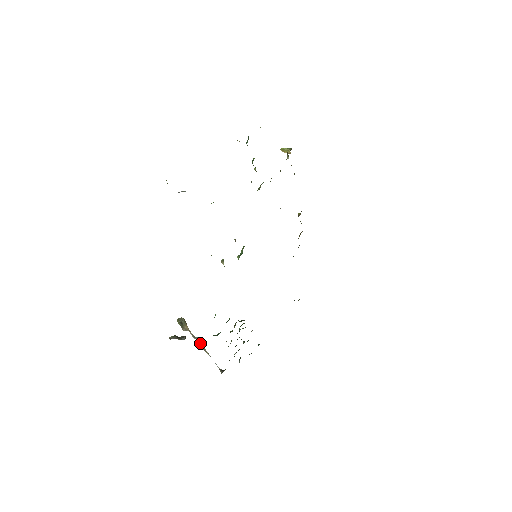
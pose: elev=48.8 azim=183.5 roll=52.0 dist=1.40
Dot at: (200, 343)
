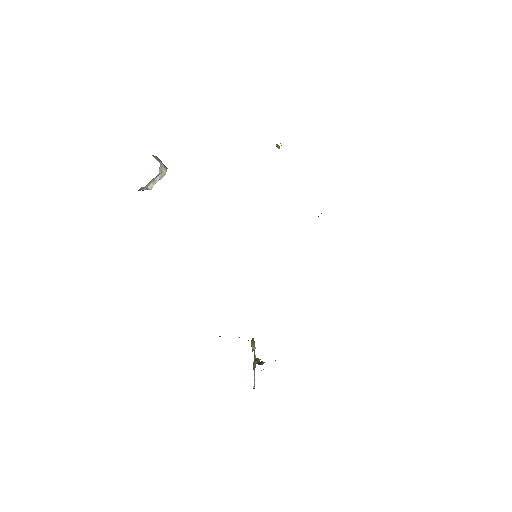
Dot at: (254, 362)
